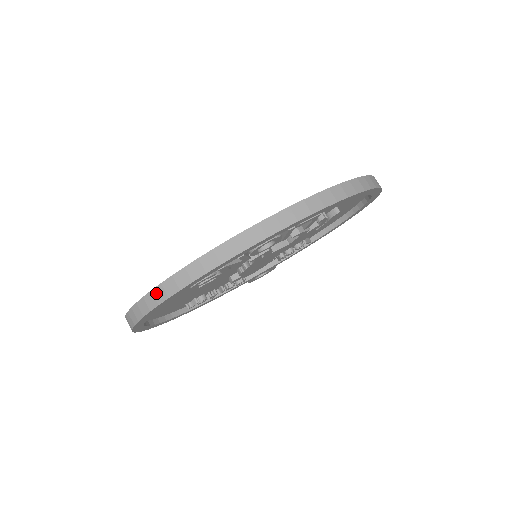
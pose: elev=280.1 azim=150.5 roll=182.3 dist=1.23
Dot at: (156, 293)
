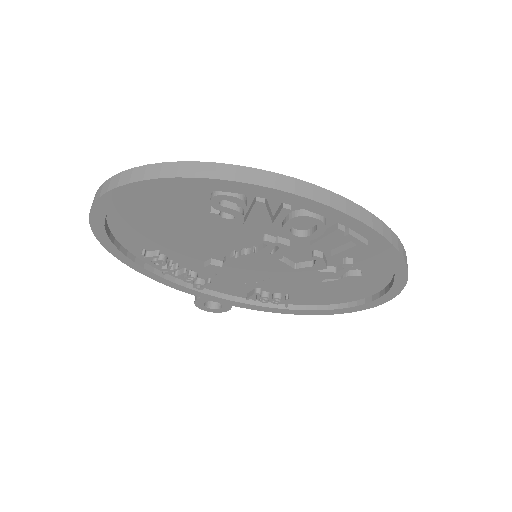
Dot at: (184, 166)
